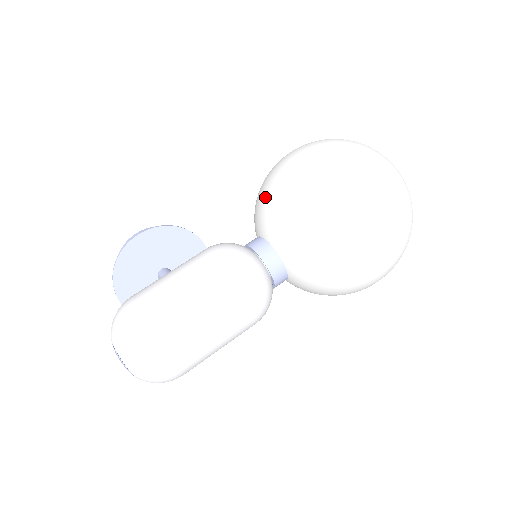
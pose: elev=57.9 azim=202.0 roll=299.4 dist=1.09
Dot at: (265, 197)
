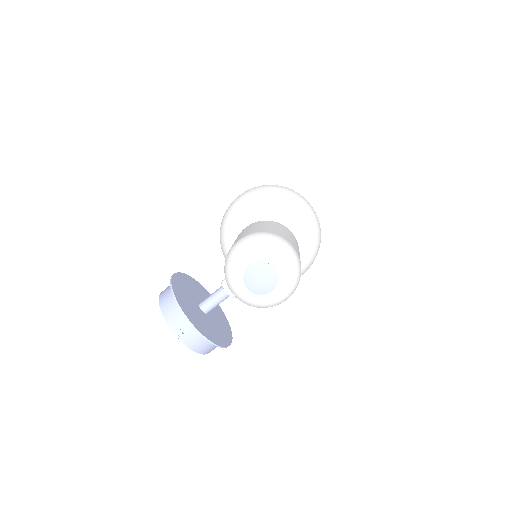
Dot at: (240, 215)
